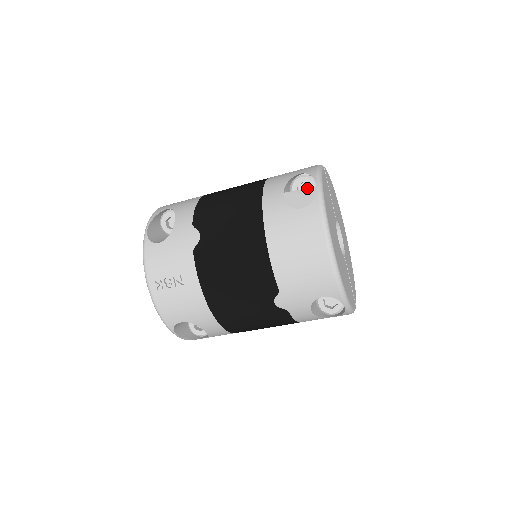
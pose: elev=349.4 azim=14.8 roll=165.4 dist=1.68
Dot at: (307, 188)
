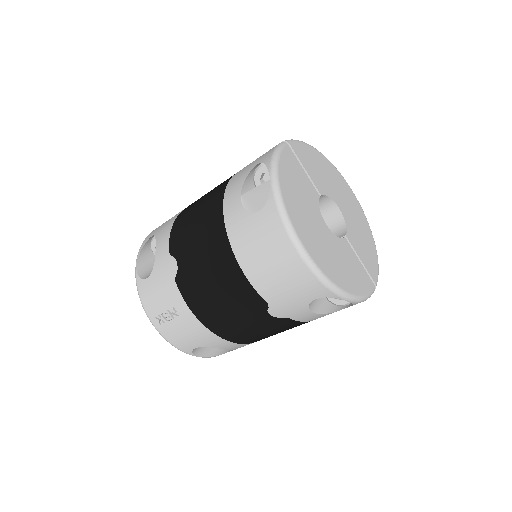
Dot at: (261, 184)
